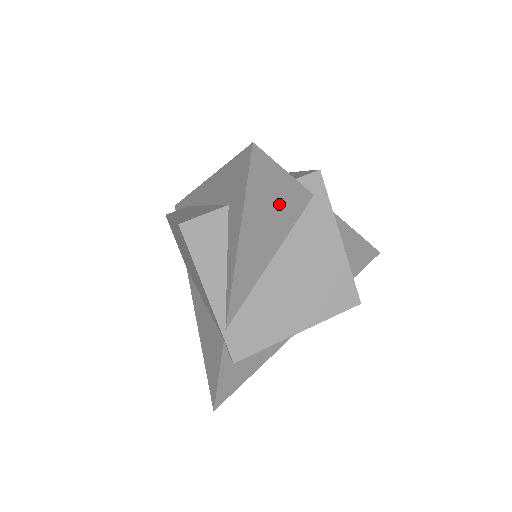
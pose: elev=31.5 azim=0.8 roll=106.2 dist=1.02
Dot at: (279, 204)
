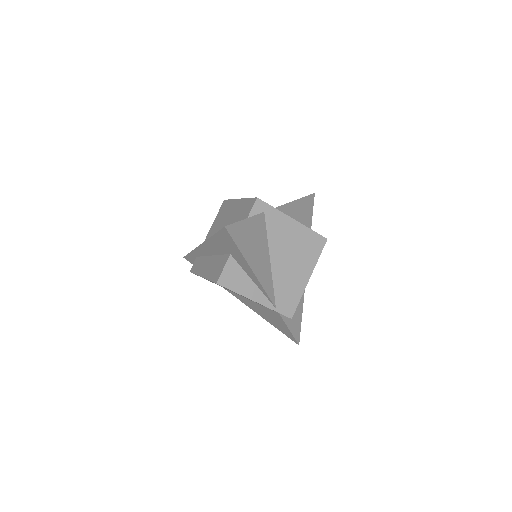
Dot at: (254, 235)
